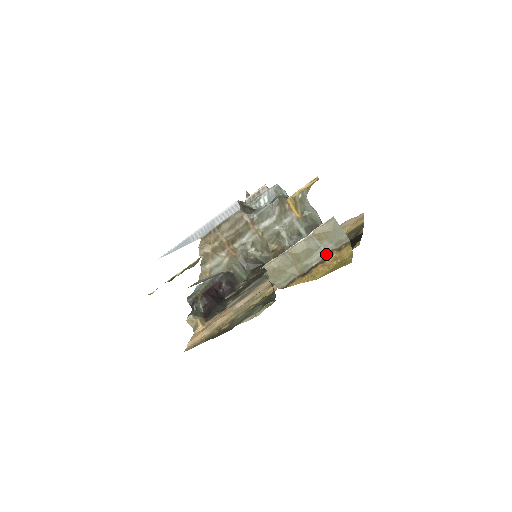
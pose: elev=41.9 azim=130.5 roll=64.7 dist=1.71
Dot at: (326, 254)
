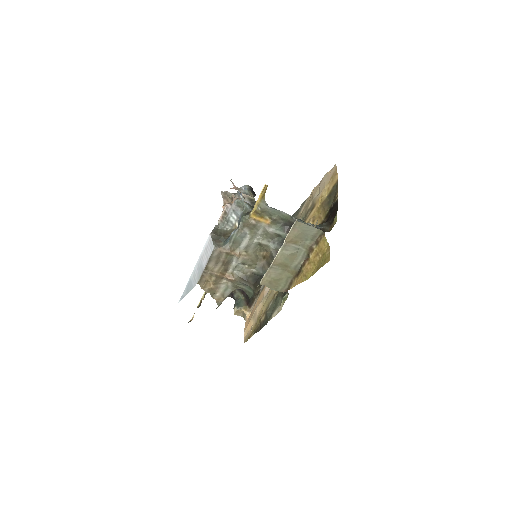
Dot at: (307, 251)
